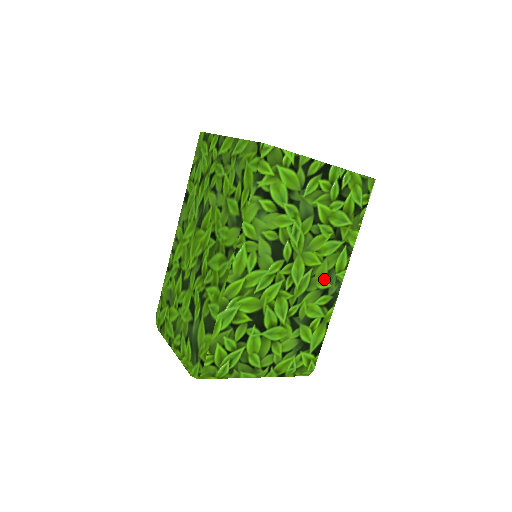
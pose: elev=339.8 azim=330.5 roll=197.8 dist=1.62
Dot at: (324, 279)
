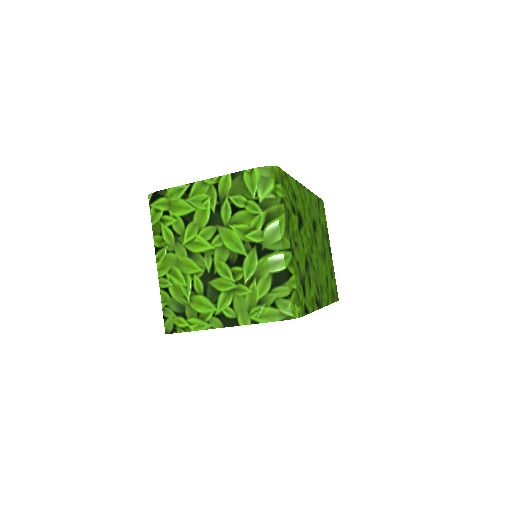
Dot at: (319, 284)
